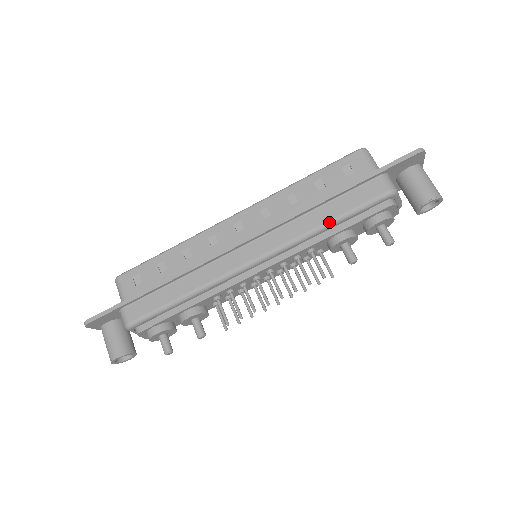
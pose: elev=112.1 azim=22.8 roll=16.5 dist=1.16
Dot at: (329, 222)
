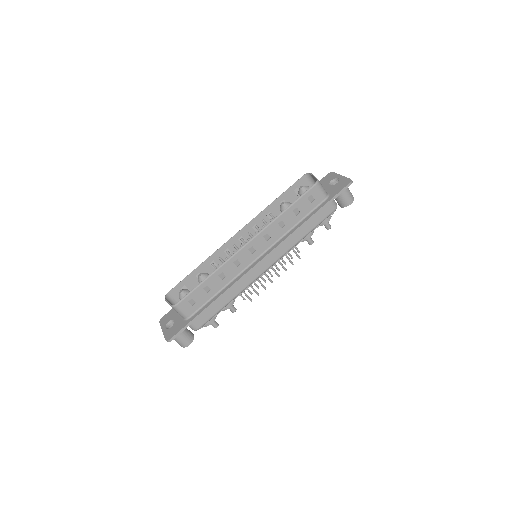
Dot at: (306, 235)
